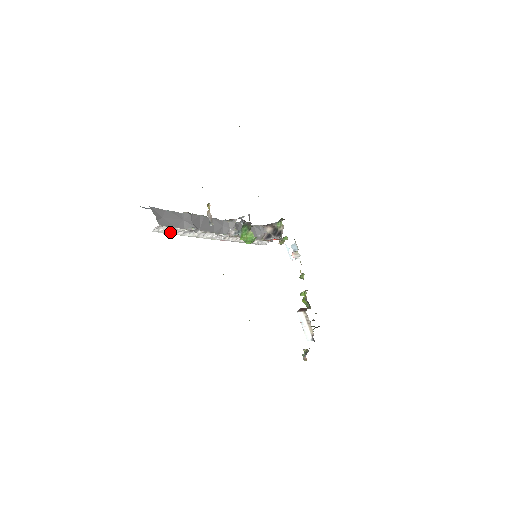
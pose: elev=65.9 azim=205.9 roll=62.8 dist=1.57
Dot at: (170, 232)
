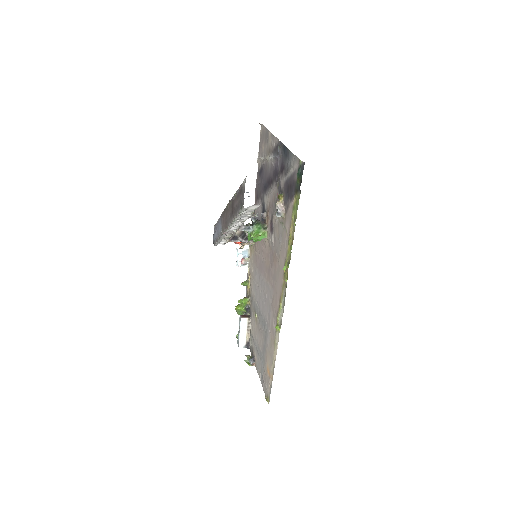
Dot at: (242, 213)
